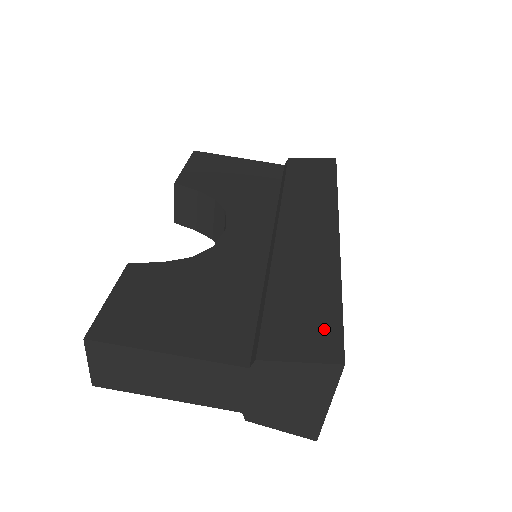
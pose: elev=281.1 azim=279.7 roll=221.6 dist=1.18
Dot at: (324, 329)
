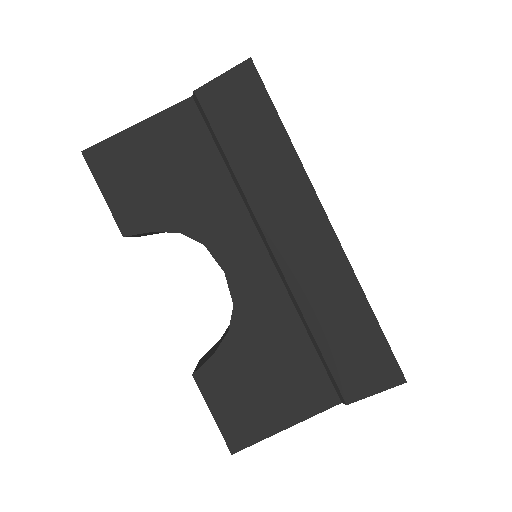
Dot at: (378, 358)
